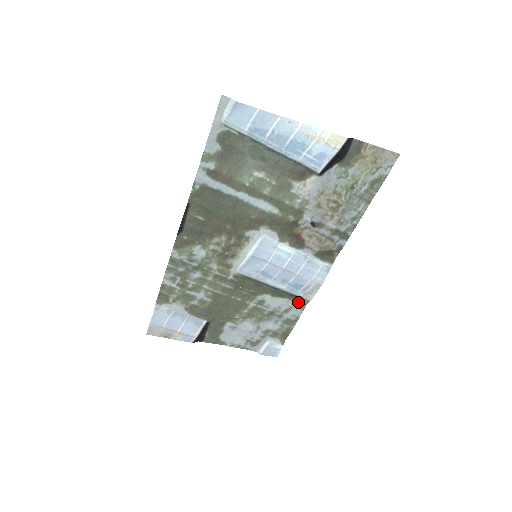
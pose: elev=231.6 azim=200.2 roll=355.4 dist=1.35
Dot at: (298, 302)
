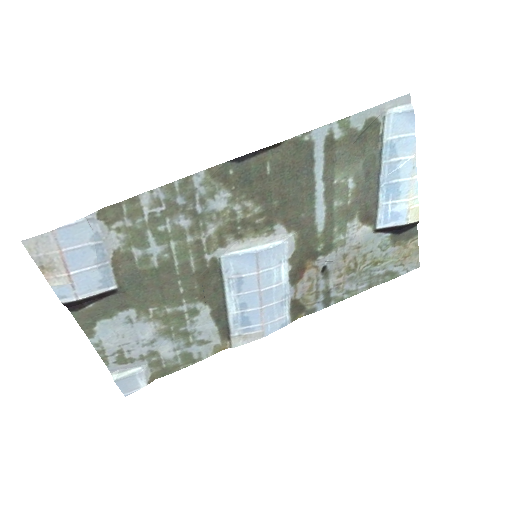
Dot at: (221, 340)
